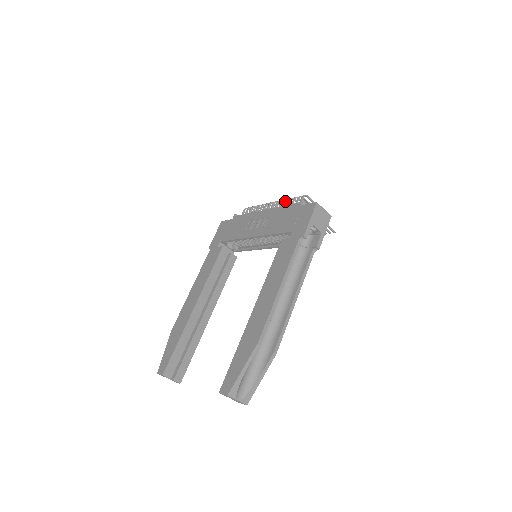
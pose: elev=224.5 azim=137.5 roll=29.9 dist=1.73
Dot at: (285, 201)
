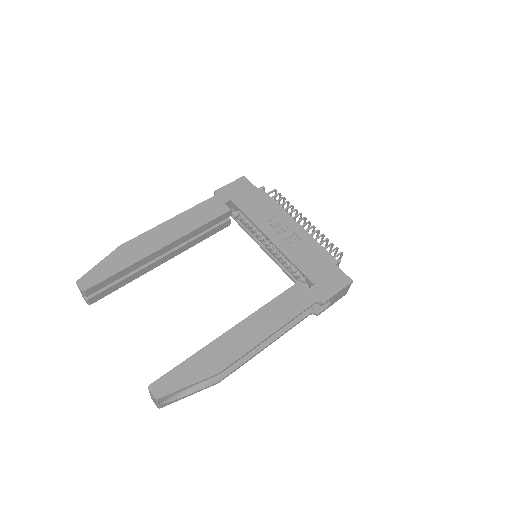
Dot at: (321, 236)
